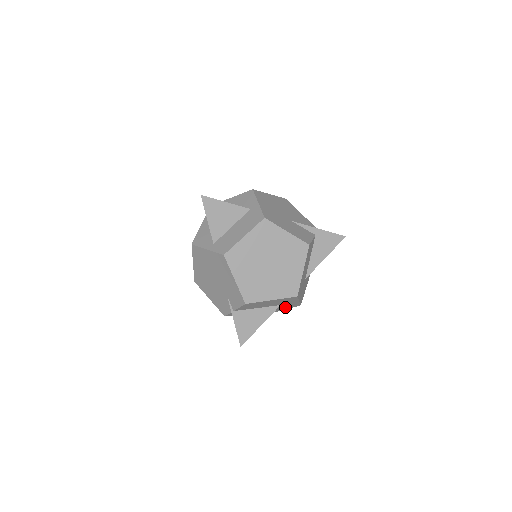
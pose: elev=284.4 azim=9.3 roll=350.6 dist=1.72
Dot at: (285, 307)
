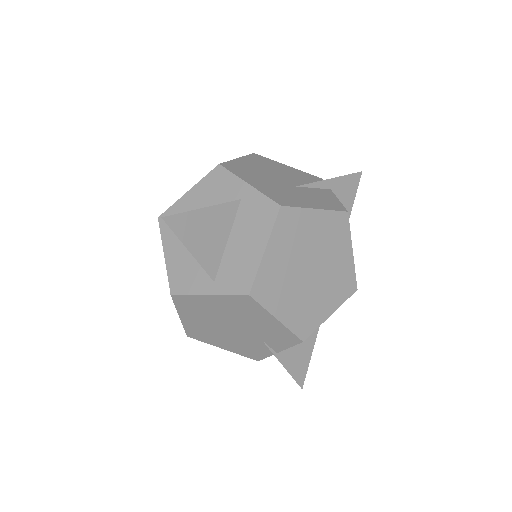
Dot at: occluded
